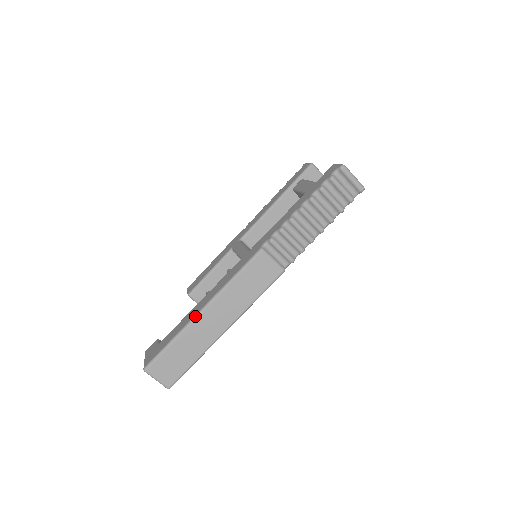
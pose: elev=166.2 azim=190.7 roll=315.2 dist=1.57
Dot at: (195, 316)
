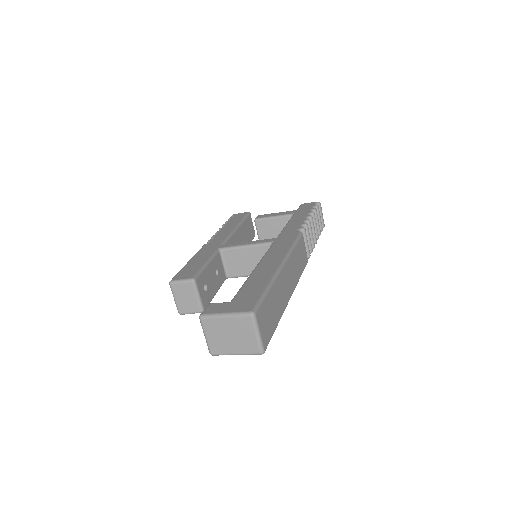
Dot at: (279, 268)
